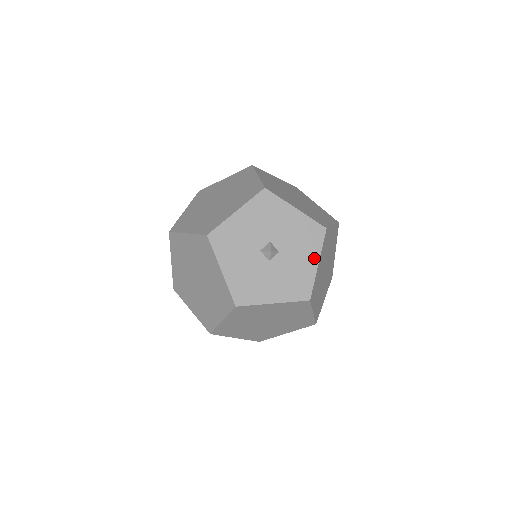
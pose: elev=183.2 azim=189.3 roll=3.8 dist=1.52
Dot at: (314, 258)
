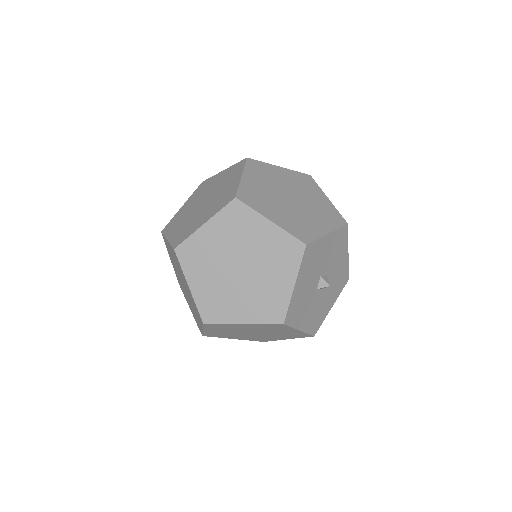
Dot at: (345, 253)
